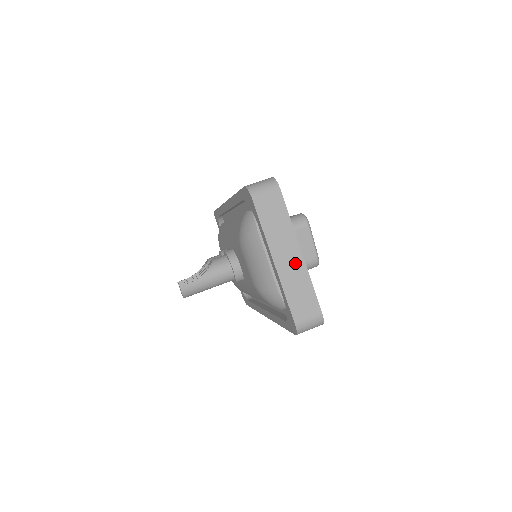
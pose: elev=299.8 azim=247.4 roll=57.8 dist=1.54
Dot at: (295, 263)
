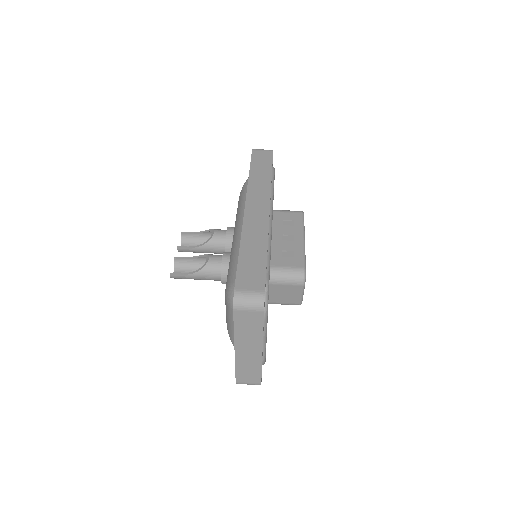
Dot at: (253, 355)
